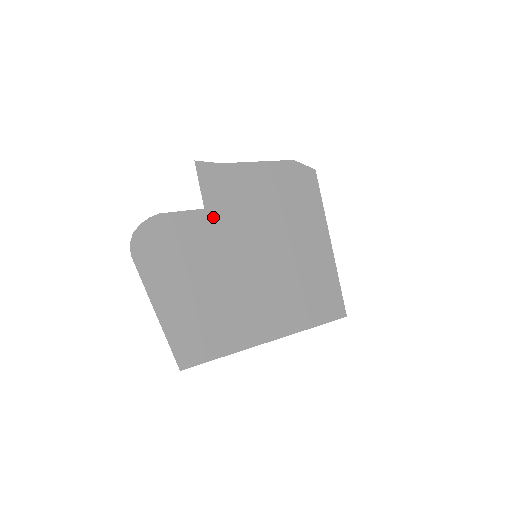
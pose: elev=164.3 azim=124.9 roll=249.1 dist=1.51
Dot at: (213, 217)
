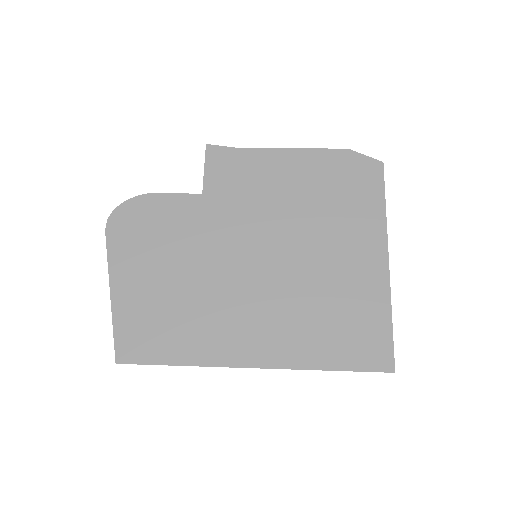
Dot at: (211, 204)
